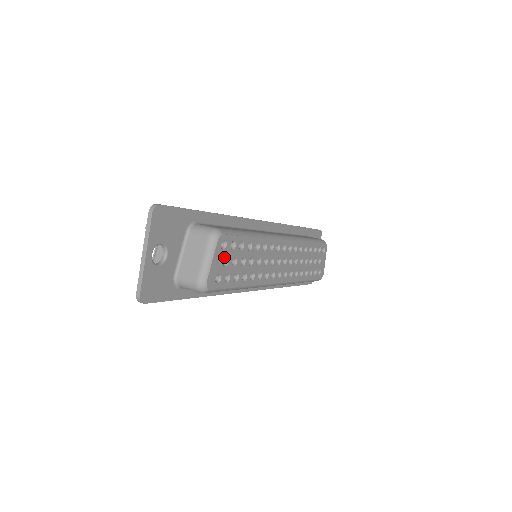
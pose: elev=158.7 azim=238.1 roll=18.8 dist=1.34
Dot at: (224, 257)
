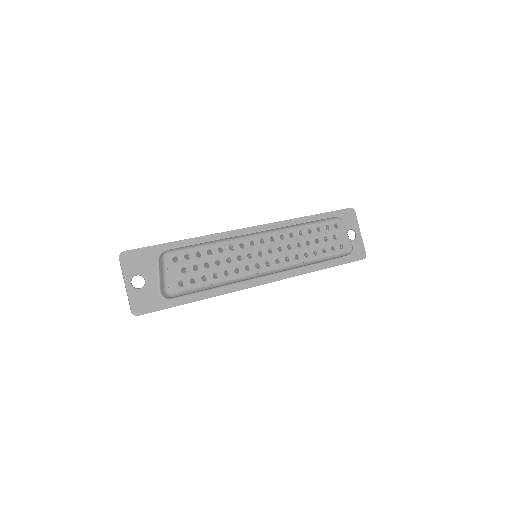
Dot at: (181, 267)
